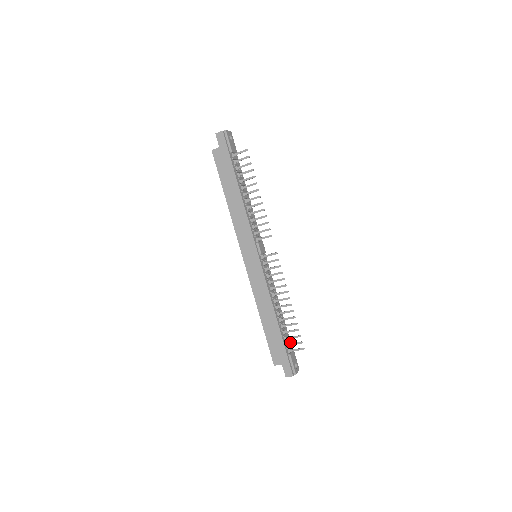
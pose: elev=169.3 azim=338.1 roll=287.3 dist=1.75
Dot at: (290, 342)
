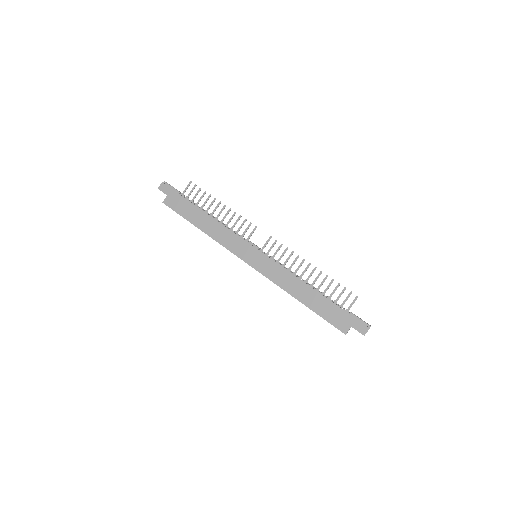
Dot at: occluded
